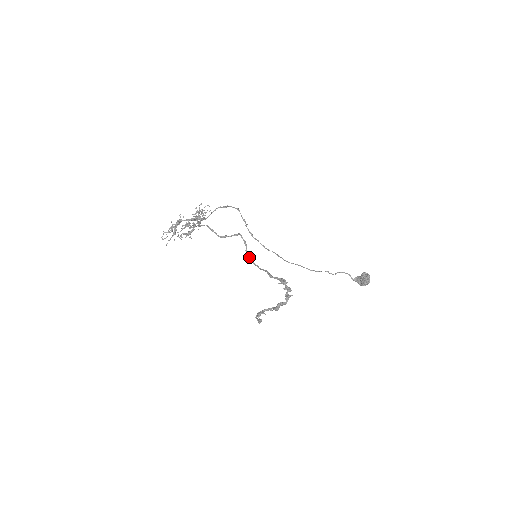
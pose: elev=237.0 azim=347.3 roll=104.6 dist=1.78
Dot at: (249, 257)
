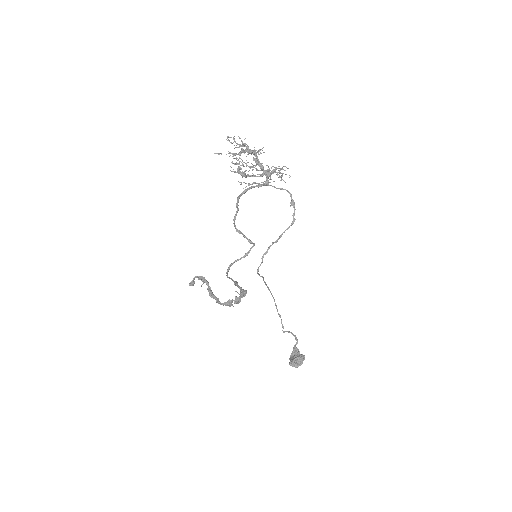
Dot at: occluded
